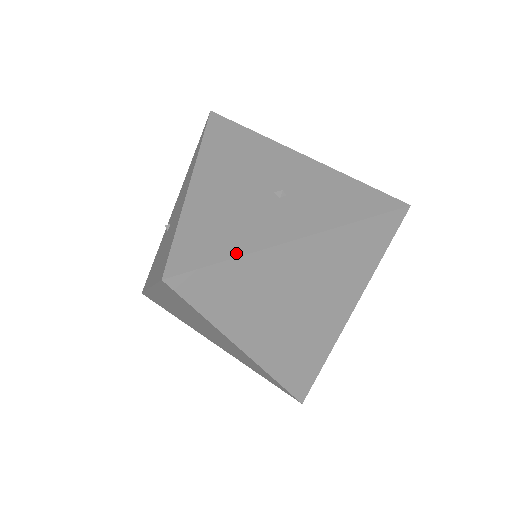
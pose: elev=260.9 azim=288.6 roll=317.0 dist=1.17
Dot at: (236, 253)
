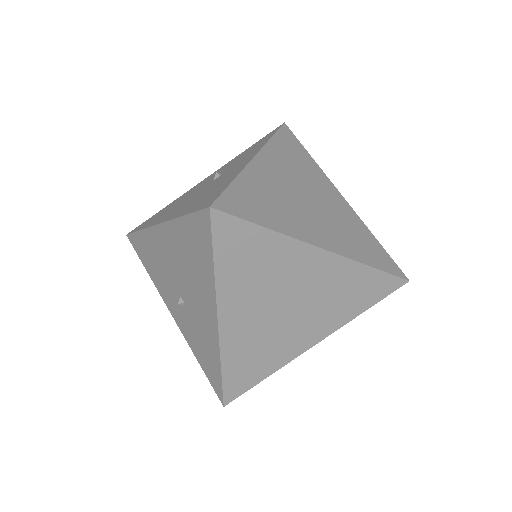
Dot at: (233, 179)
